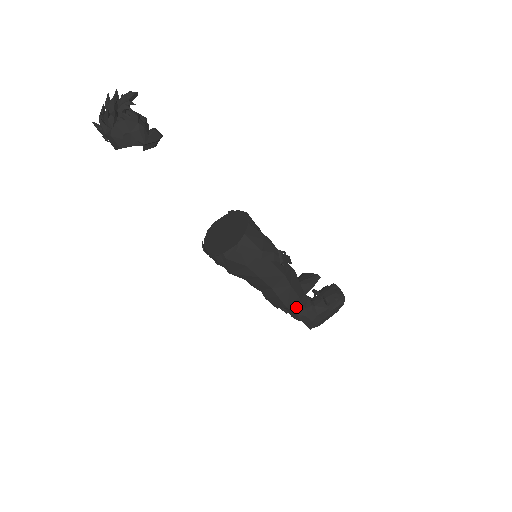
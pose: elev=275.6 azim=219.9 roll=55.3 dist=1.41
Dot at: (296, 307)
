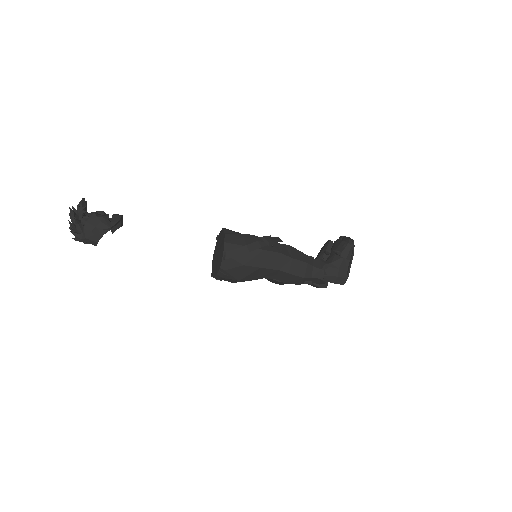
Dot at: (313, 273)
